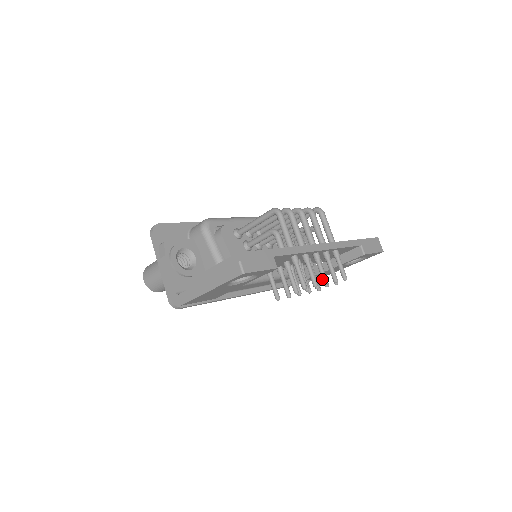
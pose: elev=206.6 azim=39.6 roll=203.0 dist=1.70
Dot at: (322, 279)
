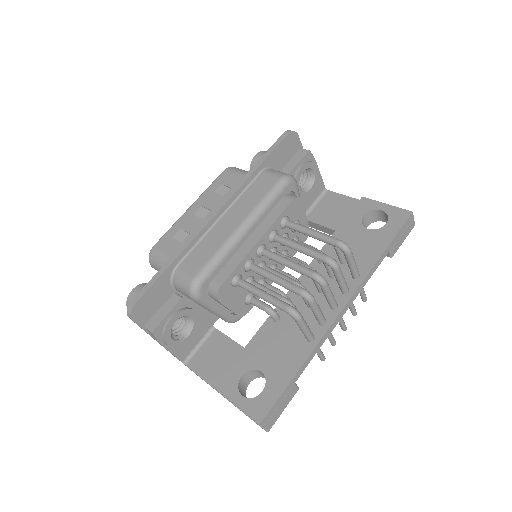
Dot at: occluded
